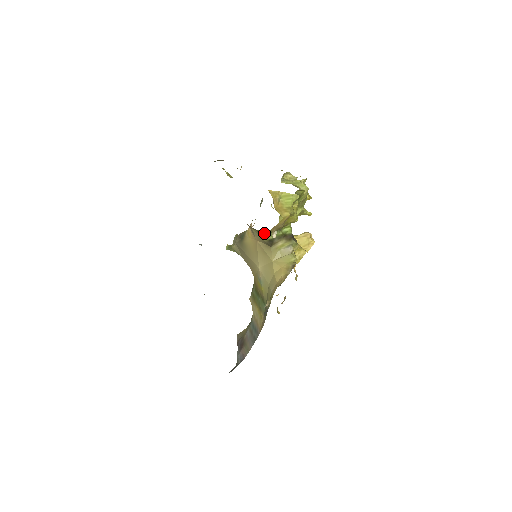
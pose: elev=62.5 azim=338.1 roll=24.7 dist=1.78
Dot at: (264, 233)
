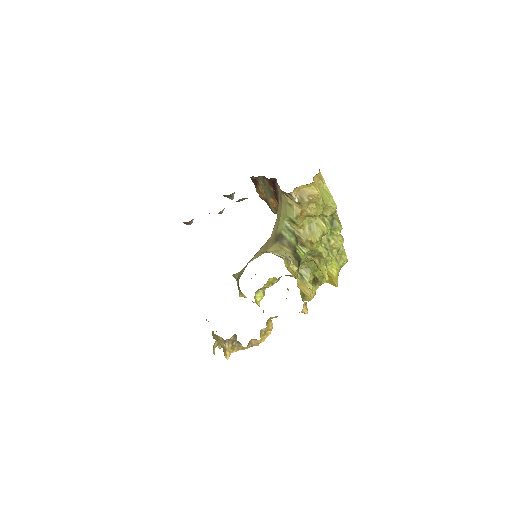
Dot at: (284, 220)
